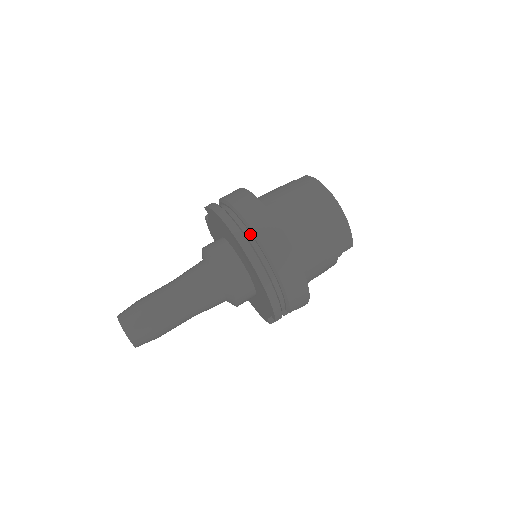
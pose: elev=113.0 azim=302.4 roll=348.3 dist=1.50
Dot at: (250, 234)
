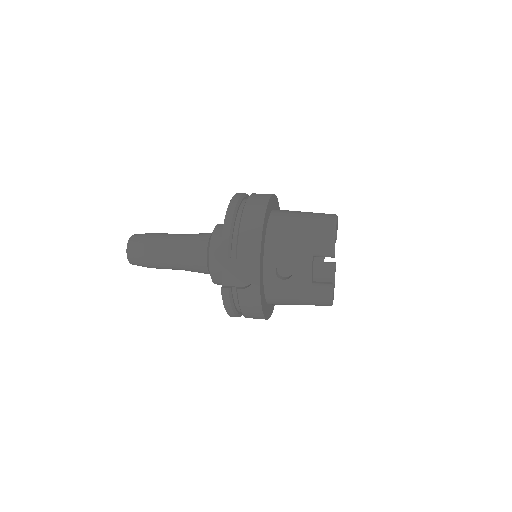
Dot at: occluded
